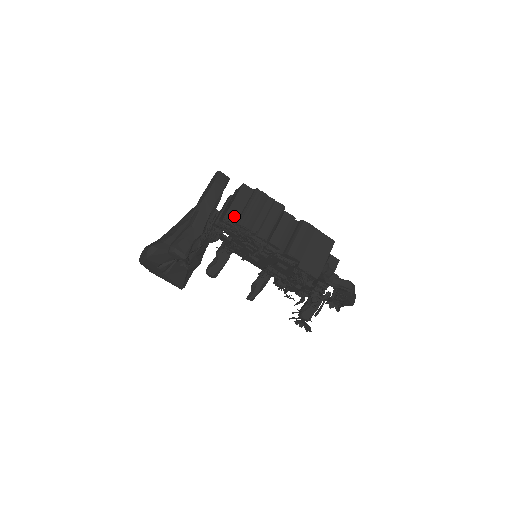
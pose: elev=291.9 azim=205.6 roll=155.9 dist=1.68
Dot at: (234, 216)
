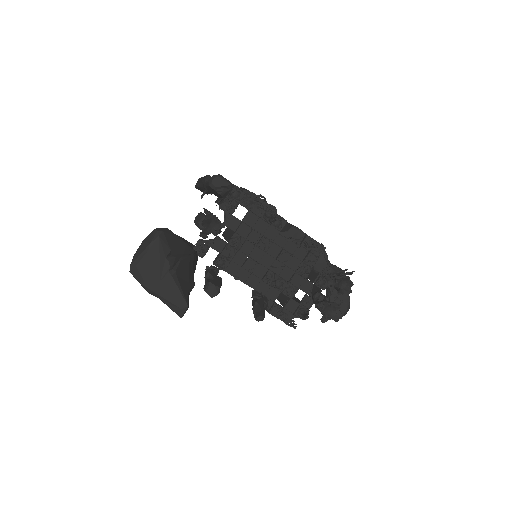
Dot at: occluded
